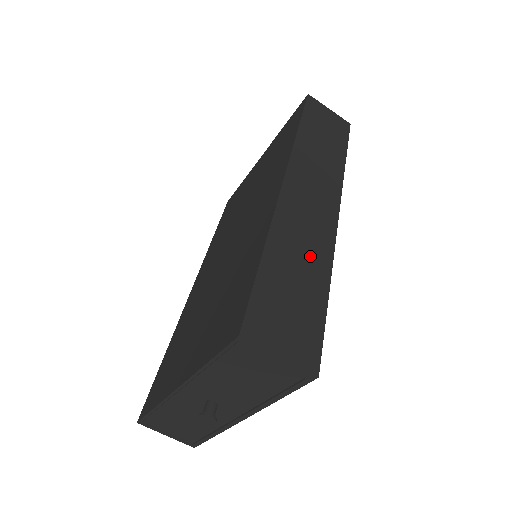
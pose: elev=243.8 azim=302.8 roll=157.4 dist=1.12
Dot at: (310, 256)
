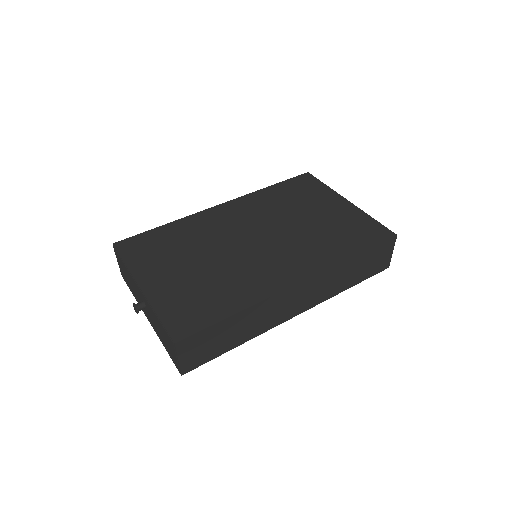
Dot at: (252, 327)
